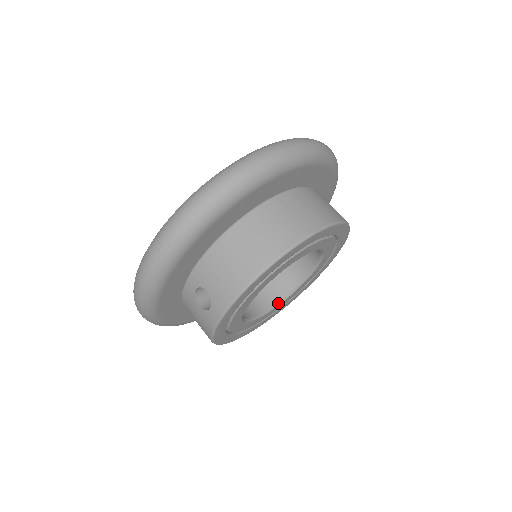
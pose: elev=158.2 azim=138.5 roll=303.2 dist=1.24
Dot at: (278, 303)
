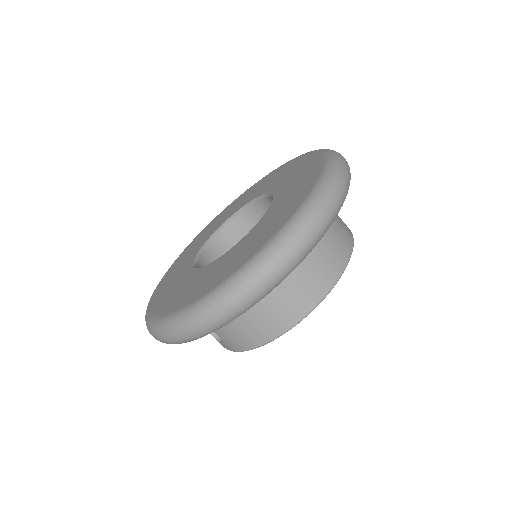
Dot at: occluded
